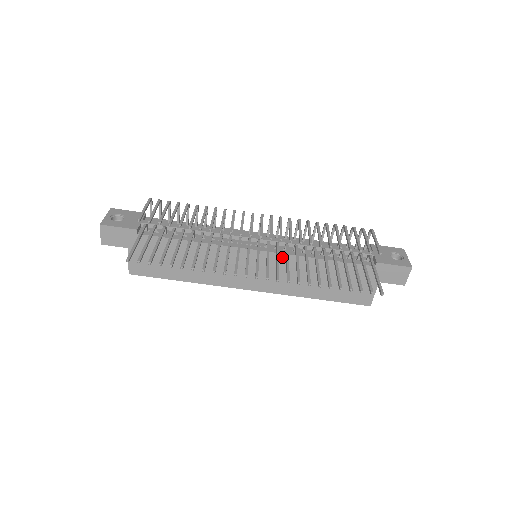
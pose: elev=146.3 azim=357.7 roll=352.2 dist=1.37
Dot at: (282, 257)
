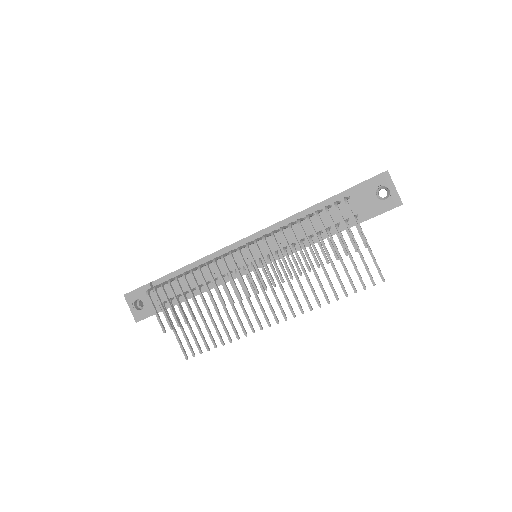
Dot at: occluded
